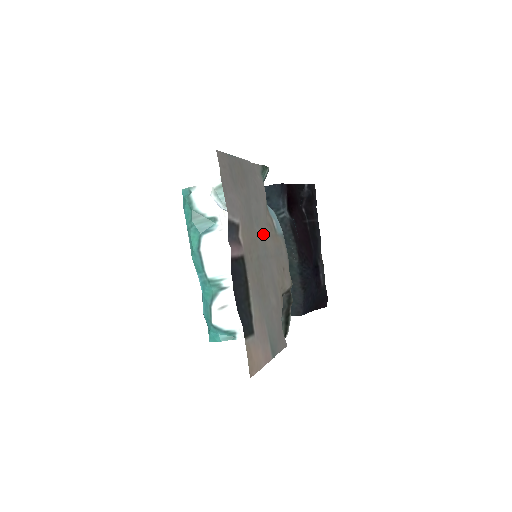
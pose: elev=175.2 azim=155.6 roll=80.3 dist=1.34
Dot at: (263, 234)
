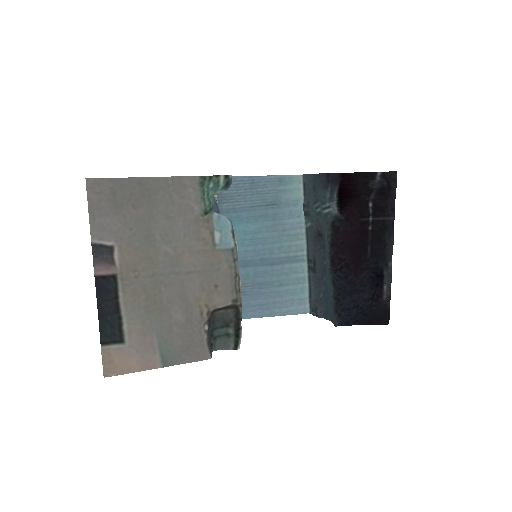
Dot at: (179, 250)
